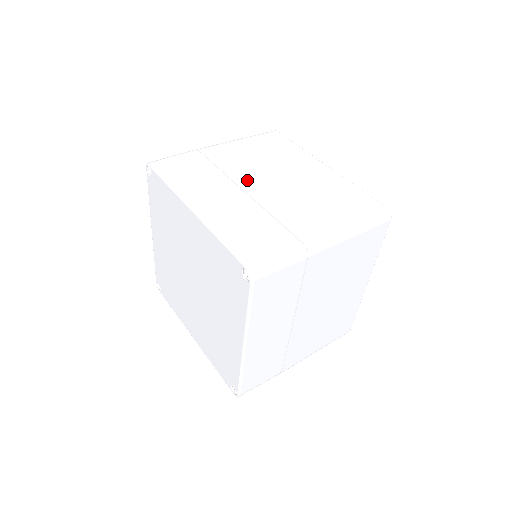
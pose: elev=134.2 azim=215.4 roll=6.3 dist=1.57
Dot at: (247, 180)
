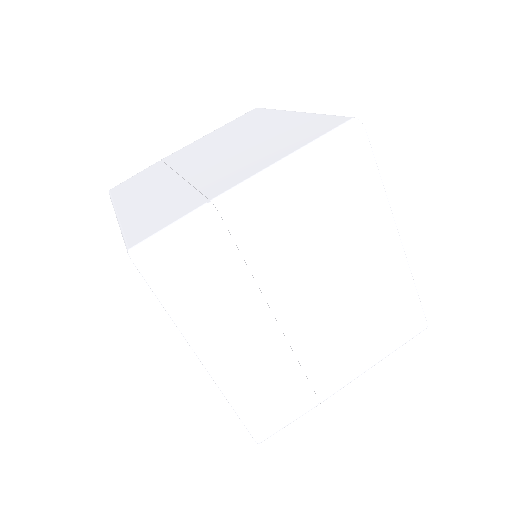
Dot at: (190, 164)
